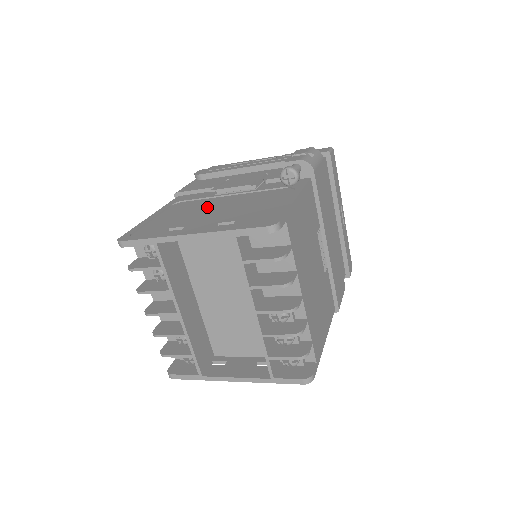
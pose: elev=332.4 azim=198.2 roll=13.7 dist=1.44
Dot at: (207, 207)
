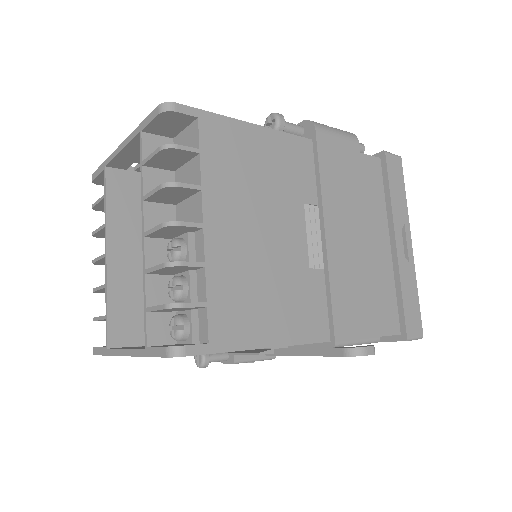
Dot at: occluded
